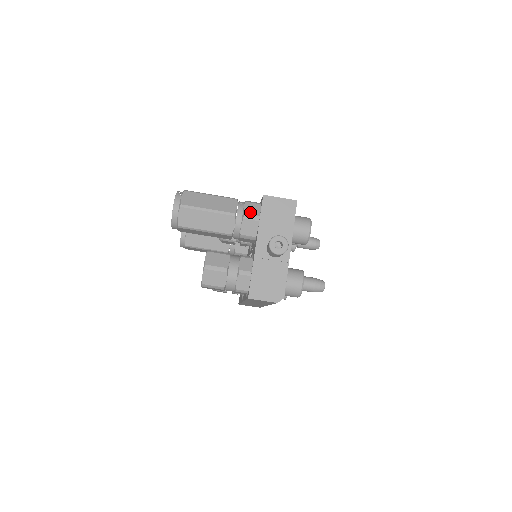
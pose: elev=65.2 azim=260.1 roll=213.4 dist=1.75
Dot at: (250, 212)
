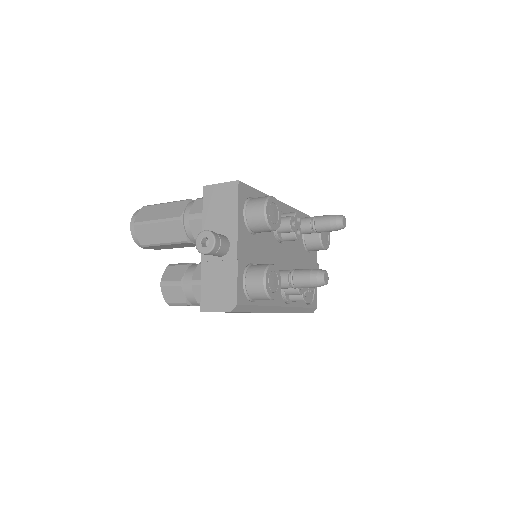
Dot at: (196, 210)
